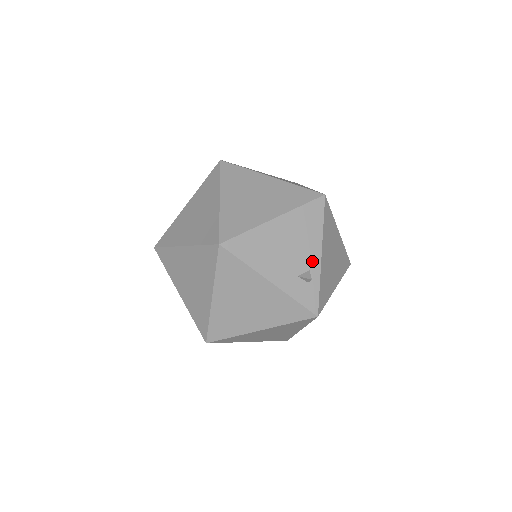
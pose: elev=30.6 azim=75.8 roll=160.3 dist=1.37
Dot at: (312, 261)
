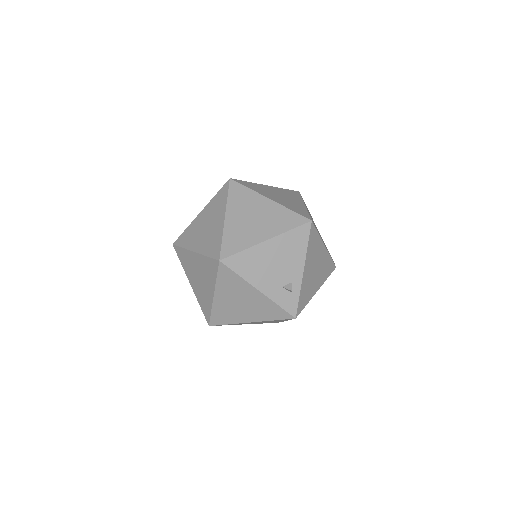
Dot at: (295, 275)
